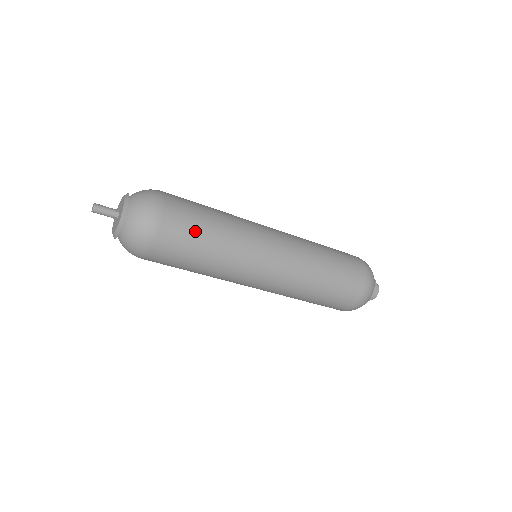
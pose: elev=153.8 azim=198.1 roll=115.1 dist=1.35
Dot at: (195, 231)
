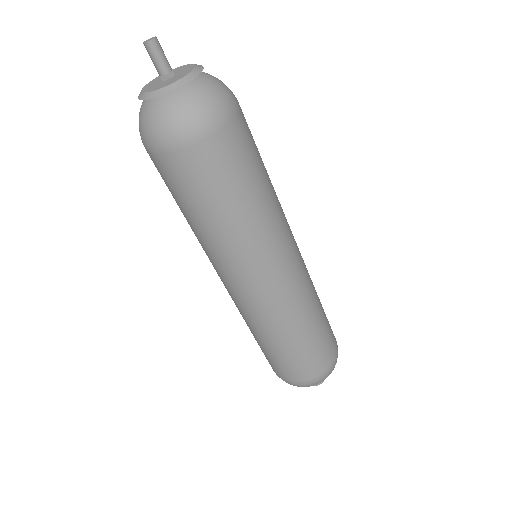
Dot at: (250, 167)
